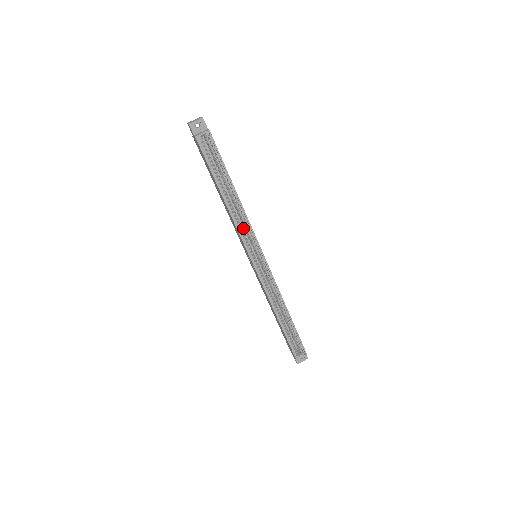
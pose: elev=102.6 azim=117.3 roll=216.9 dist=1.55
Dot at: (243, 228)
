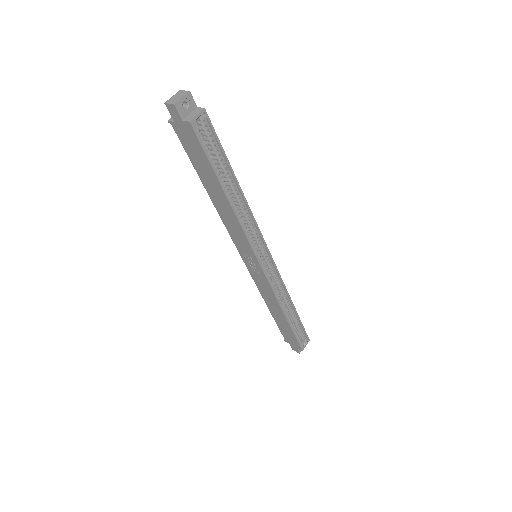
Dot at: occluded
